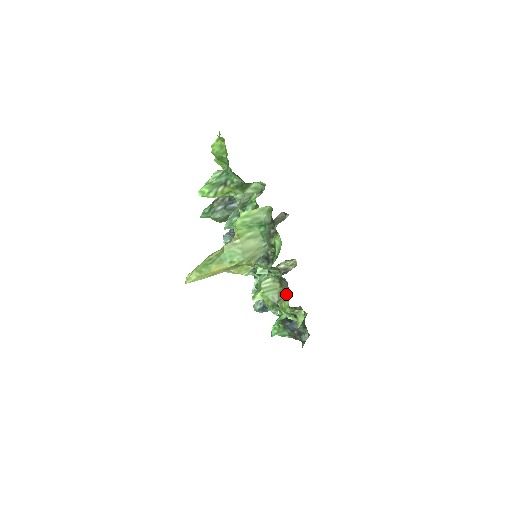
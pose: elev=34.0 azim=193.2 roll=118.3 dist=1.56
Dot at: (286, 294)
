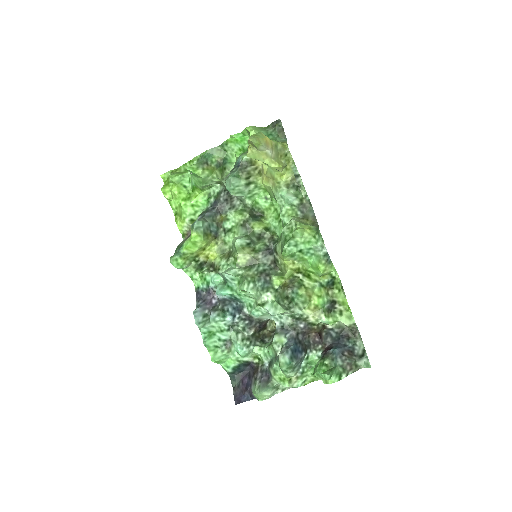
Dot at: (306, 292)
